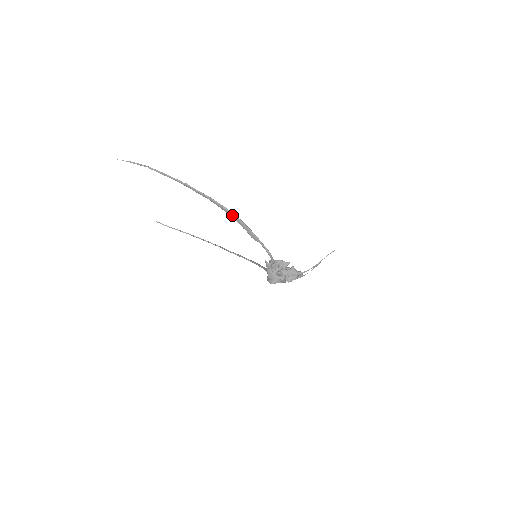
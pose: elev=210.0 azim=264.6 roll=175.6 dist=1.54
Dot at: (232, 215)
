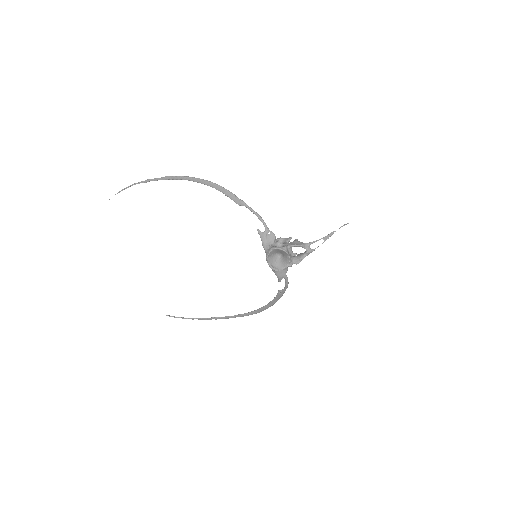
Dot at: (211, 184)
